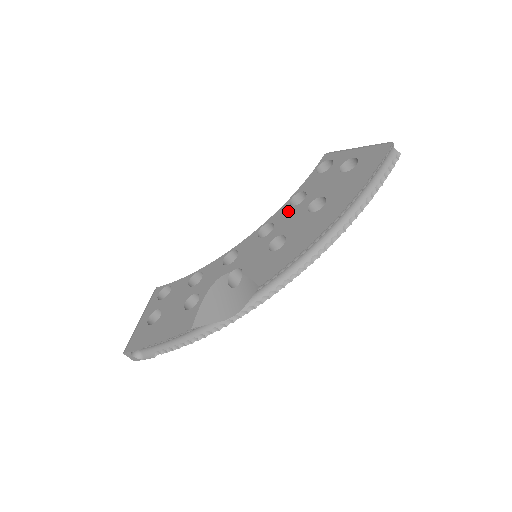
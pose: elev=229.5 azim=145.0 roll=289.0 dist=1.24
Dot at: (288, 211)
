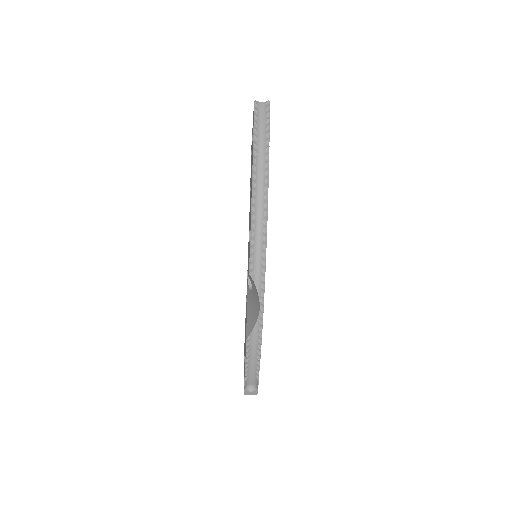
Dot at: occluded
